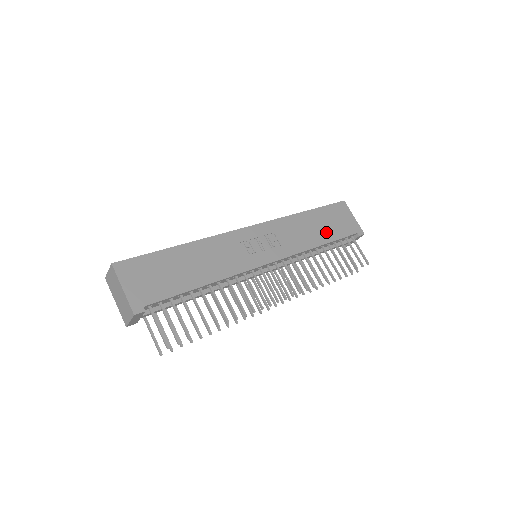
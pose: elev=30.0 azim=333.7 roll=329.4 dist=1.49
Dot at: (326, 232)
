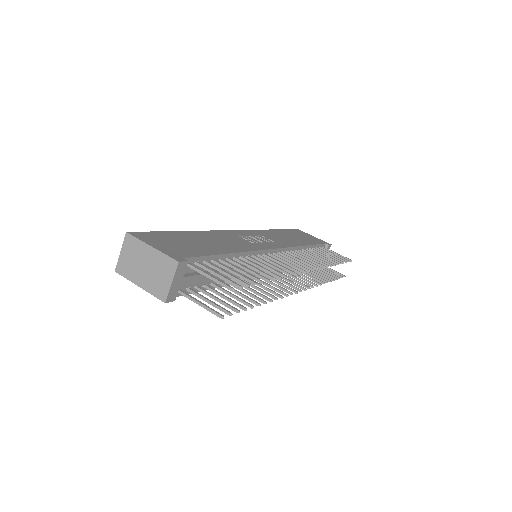
Dot at: (302, 240)
